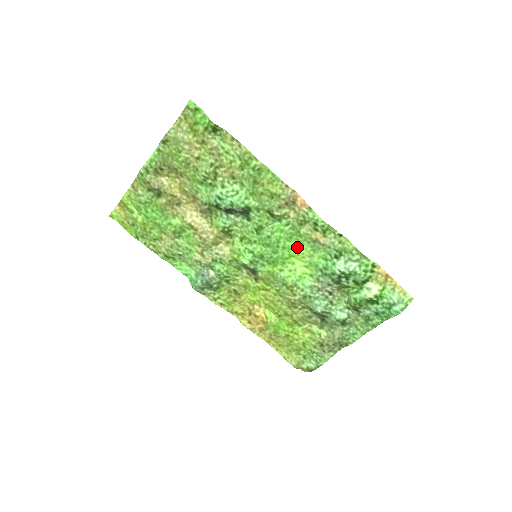
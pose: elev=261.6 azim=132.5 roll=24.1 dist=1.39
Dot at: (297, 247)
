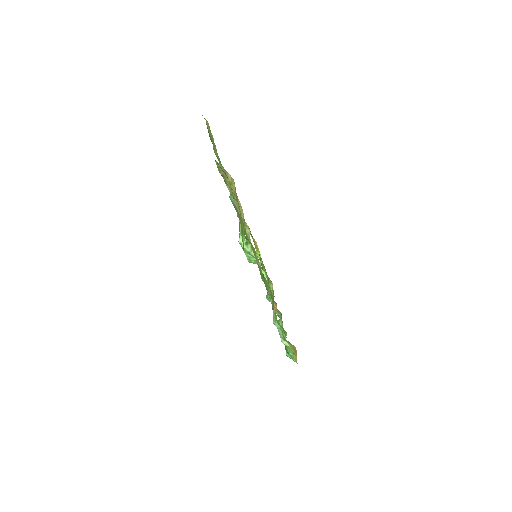
Dot at: occluded
